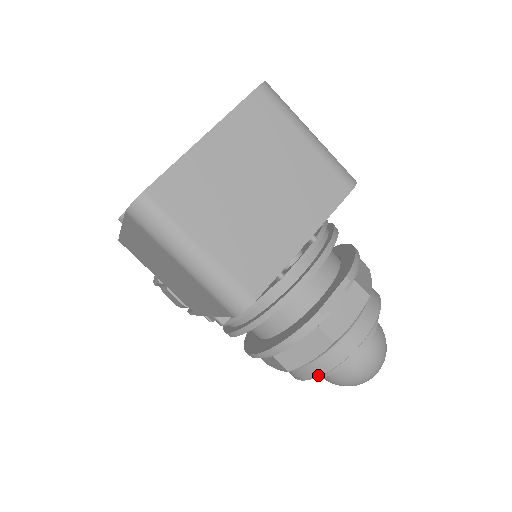
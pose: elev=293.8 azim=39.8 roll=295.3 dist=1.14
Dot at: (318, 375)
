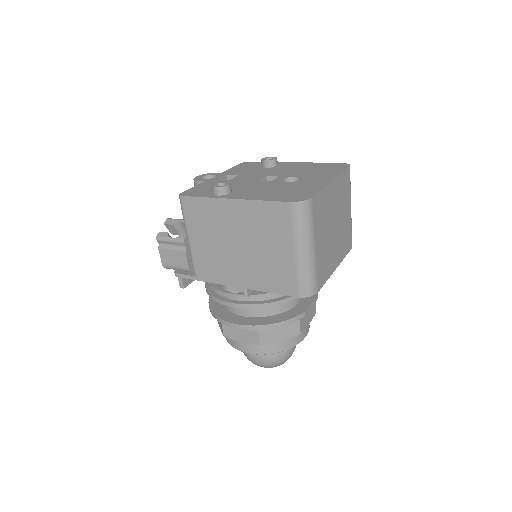
Dot at: (272, 353)
